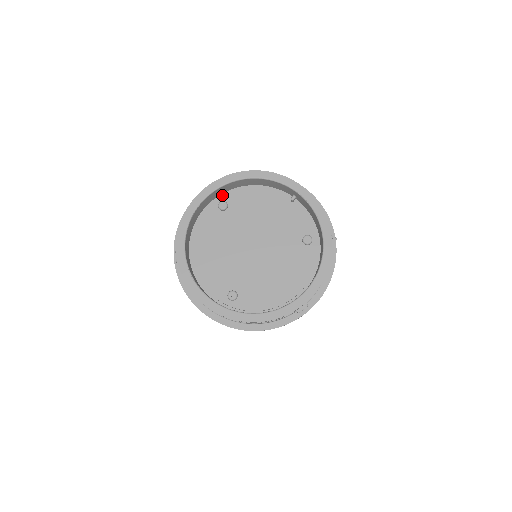
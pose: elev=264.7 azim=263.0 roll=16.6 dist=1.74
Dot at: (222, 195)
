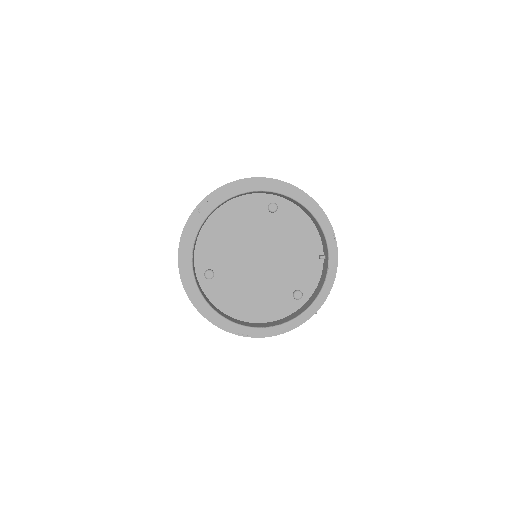
Dot at: (281, 199)
